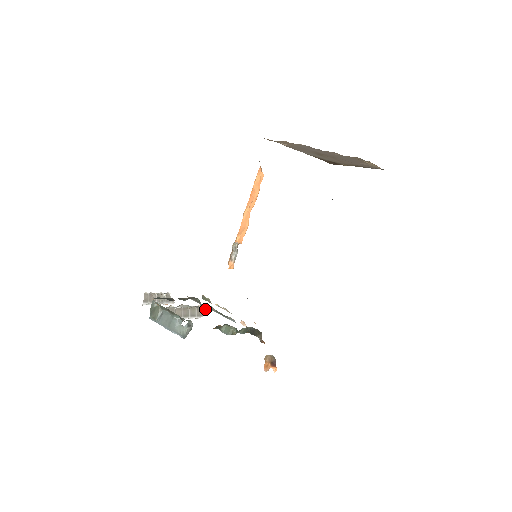
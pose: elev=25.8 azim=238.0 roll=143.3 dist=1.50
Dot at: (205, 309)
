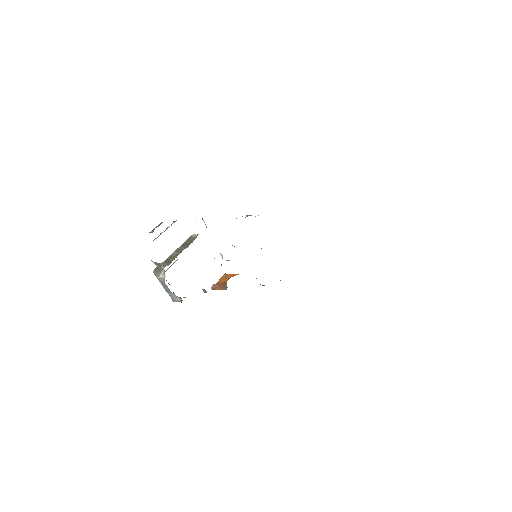
Dot at: occluded
